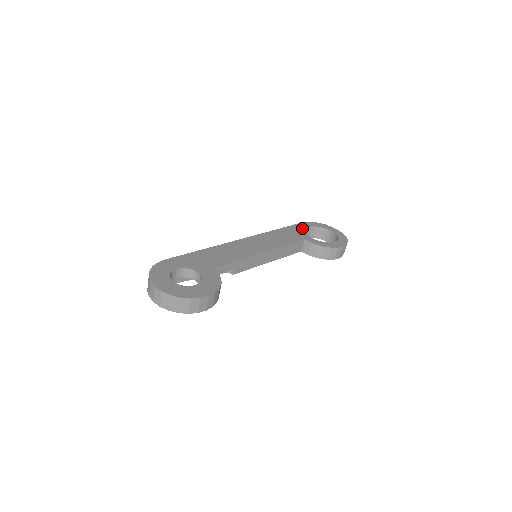
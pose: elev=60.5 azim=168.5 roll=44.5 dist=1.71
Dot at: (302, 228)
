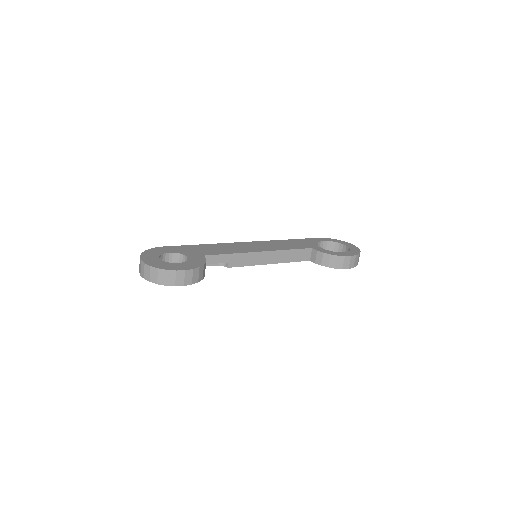
Dot at: (315, 241)
